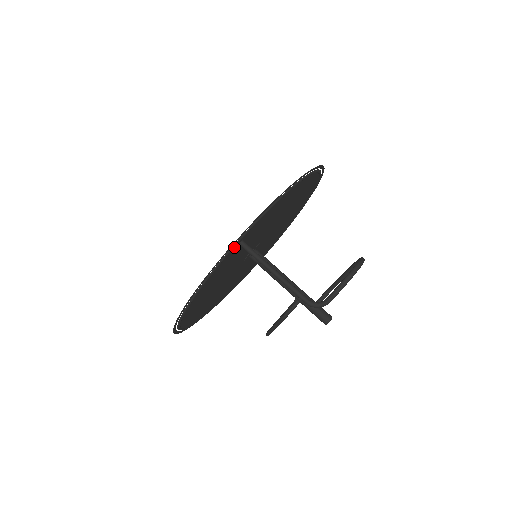
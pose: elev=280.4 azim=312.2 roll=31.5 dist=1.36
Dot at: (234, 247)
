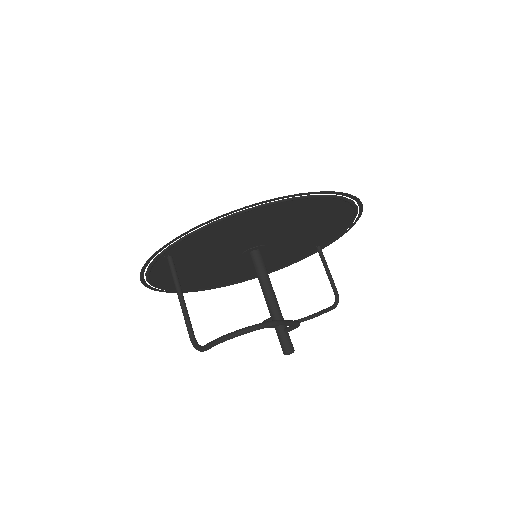
Dot at: (160, 260)
